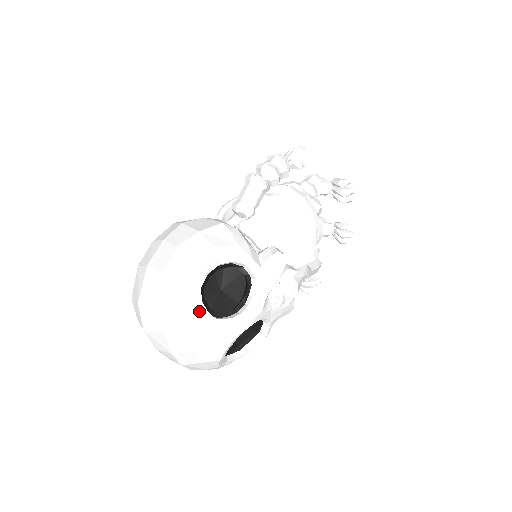
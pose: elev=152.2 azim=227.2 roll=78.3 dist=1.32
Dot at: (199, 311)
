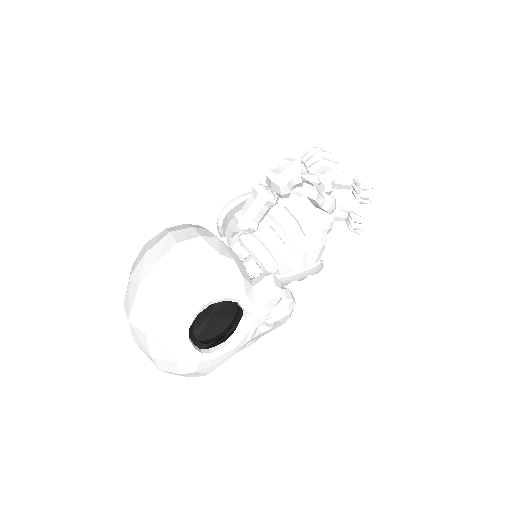
Dot at: (186, 349)
